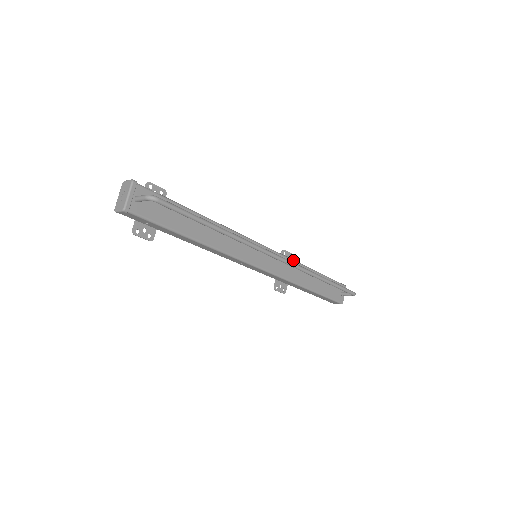
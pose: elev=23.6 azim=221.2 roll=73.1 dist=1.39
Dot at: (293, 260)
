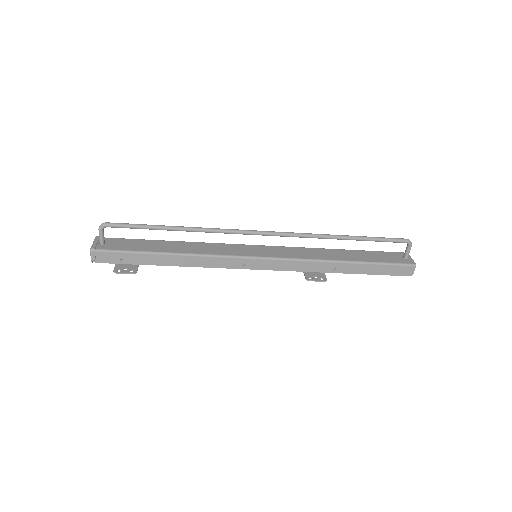
Dot at: (305, 248)
